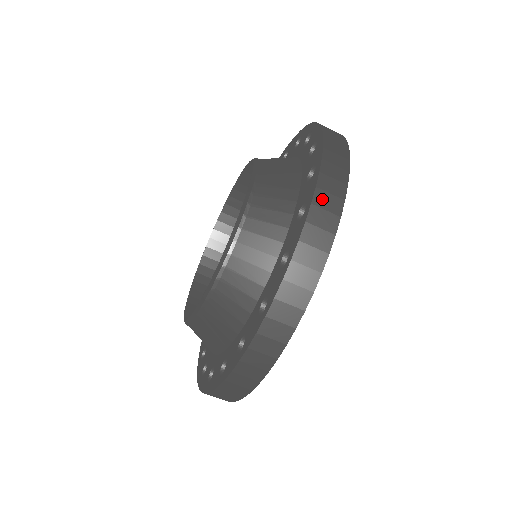
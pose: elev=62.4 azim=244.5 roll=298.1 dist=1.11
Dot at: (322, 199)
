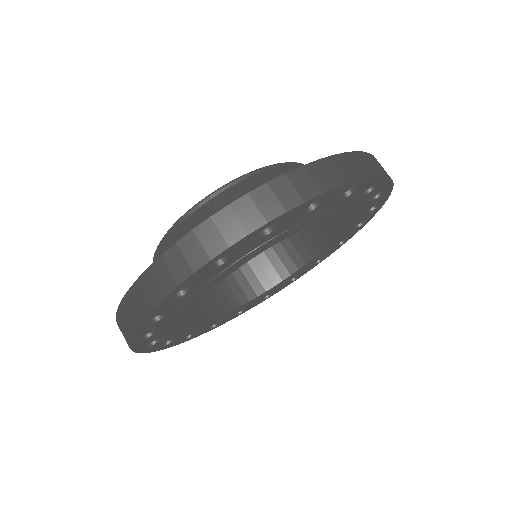
Dot at: occluded
